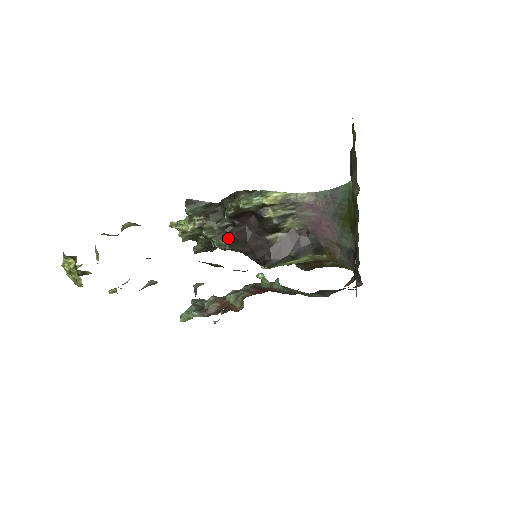
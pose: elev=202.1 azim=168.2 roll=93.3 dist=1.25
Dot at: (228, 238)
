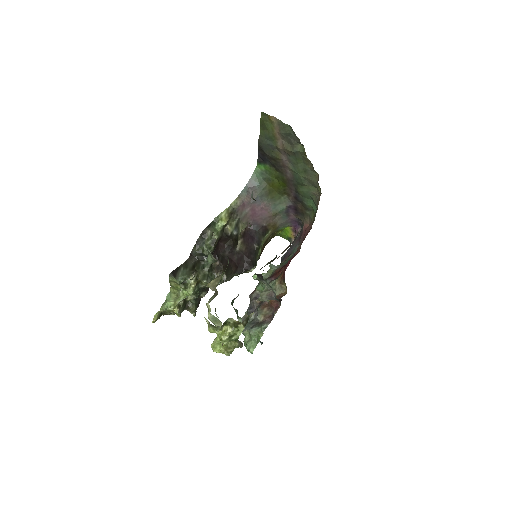
Dot at: (221, 270)
